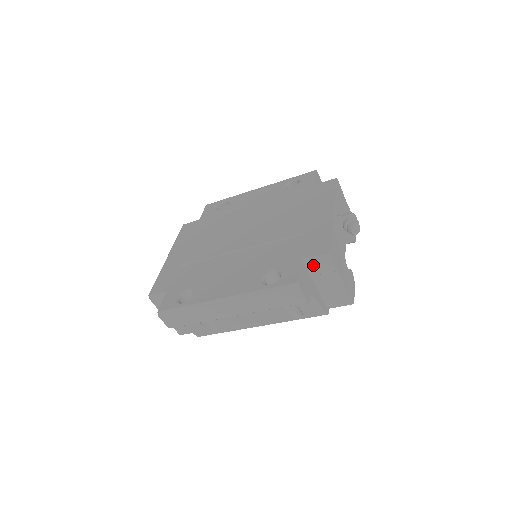
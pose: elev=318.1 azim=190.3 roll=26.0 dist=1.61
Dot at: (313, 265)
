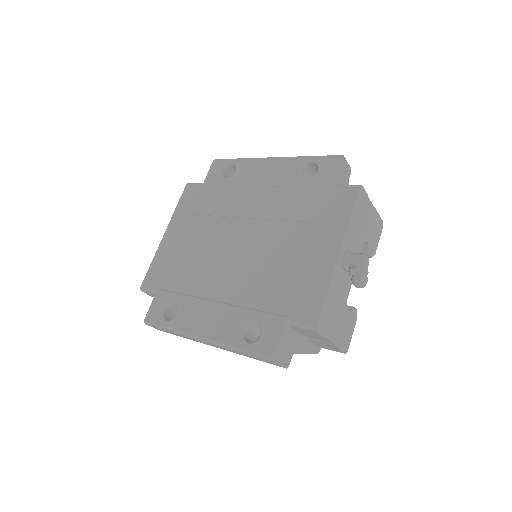
Dot at: (298, 328)
